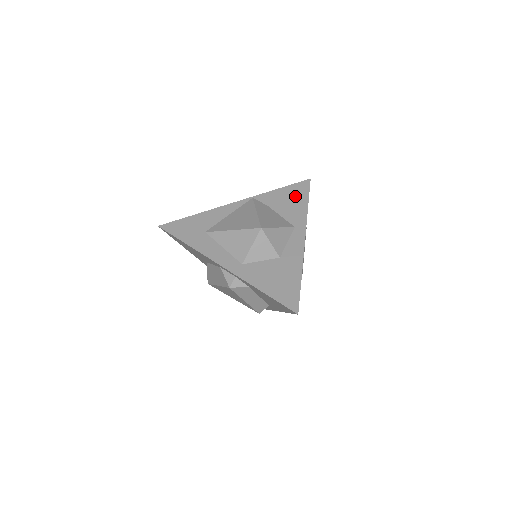
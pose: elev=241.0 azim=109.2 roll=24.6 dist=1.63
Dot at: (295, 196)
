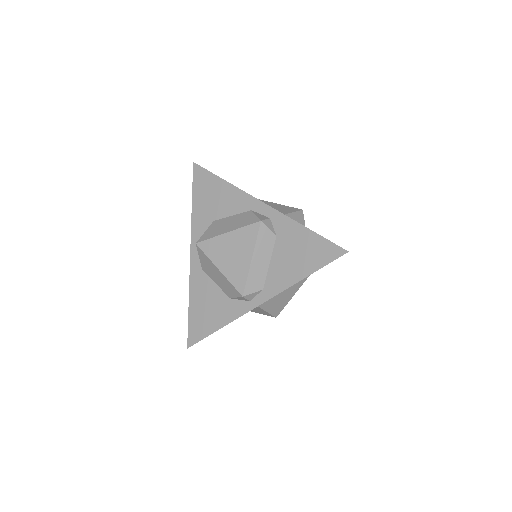
Dot at: occluded
